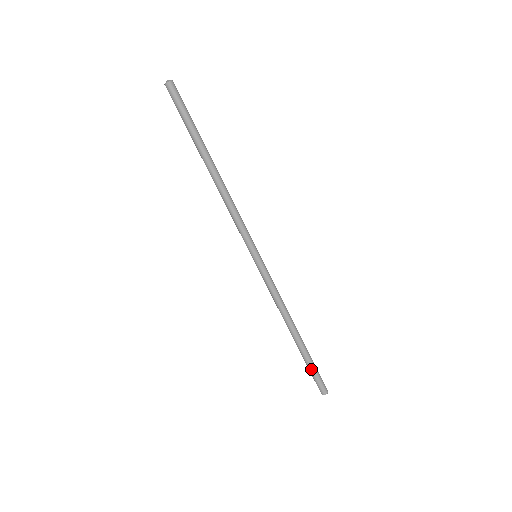
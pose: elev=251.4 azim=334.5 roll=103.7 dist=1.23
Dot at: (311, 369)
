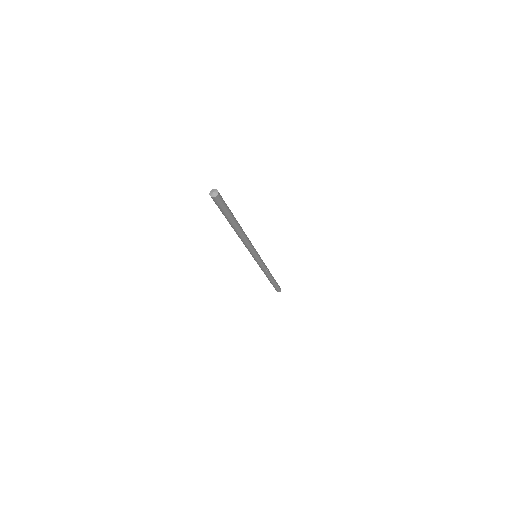
Dot at: (273, 286)
